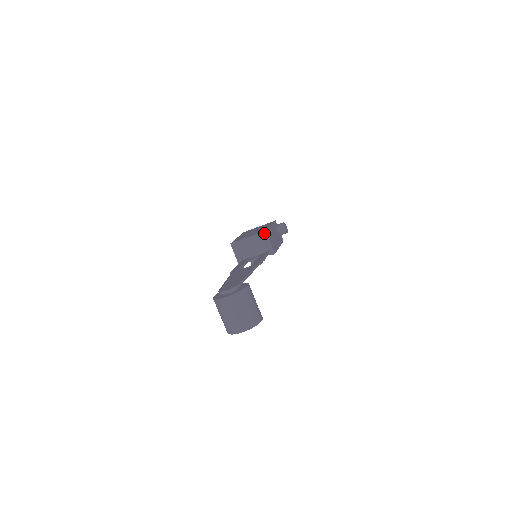
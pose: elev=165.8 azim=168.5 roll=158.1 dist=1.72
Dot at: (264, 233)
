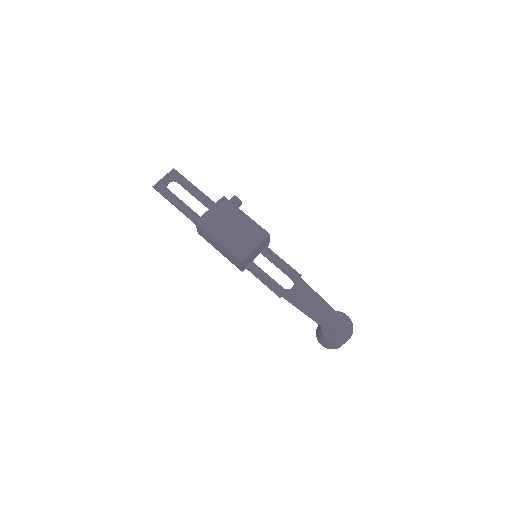
Dot at: (269, 237)
